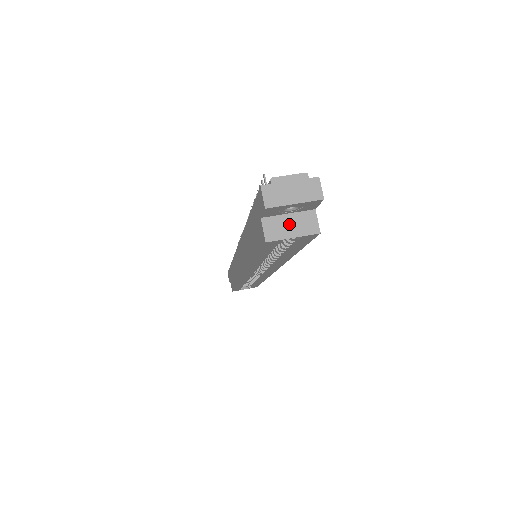
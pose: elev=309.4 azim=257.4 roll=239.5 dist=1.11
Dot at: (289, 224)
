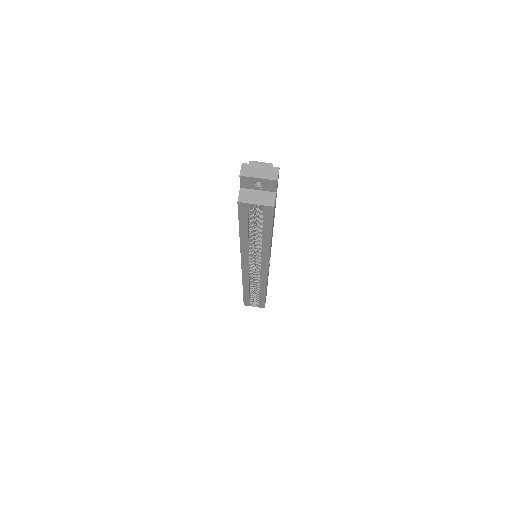
Dot at: (256, 196)
